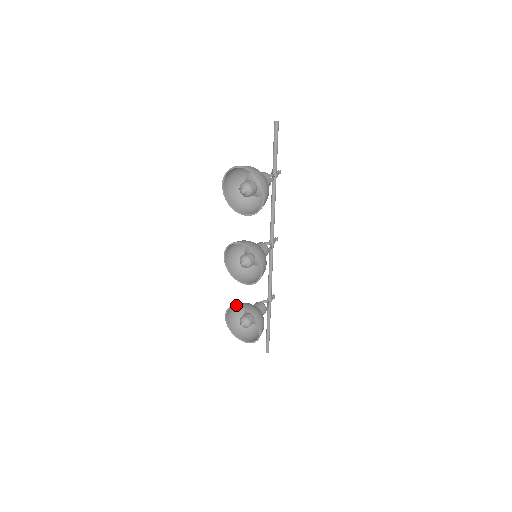
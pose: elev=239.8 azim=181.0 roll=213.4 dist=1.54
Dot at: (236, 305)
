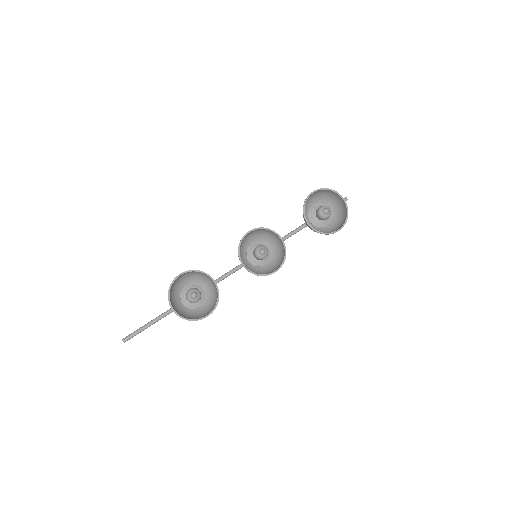
Dot at: occluded
